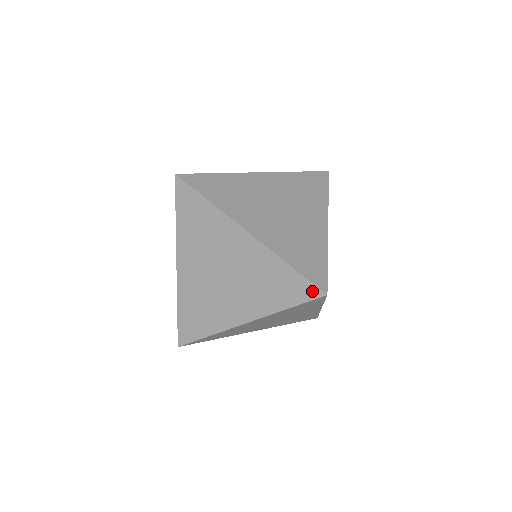
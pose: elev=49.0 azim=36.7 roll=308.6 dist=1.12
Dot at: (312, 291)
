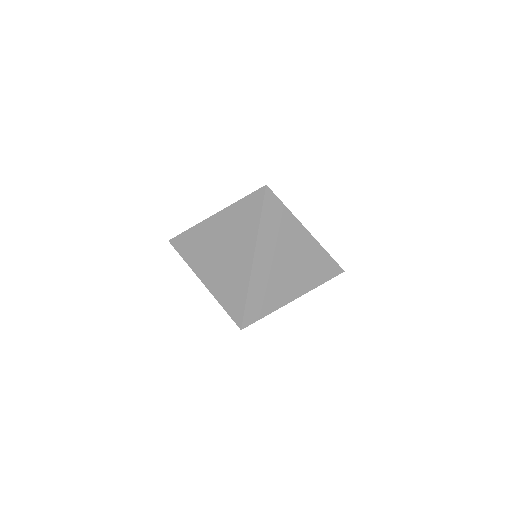
Dot at: (239, 319)
